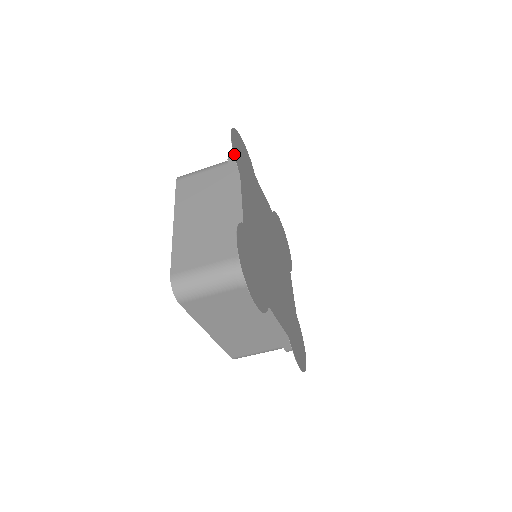
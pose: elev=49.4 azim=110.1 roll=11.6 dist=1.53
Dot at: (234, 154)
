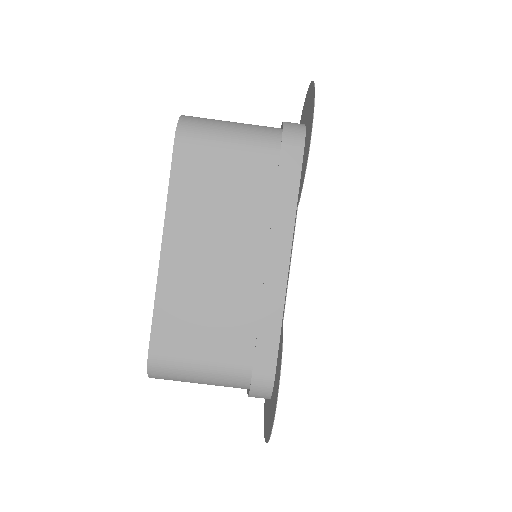
Dot at: occluded
